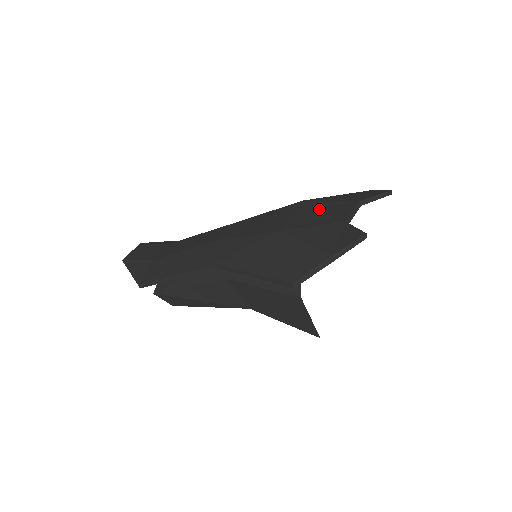
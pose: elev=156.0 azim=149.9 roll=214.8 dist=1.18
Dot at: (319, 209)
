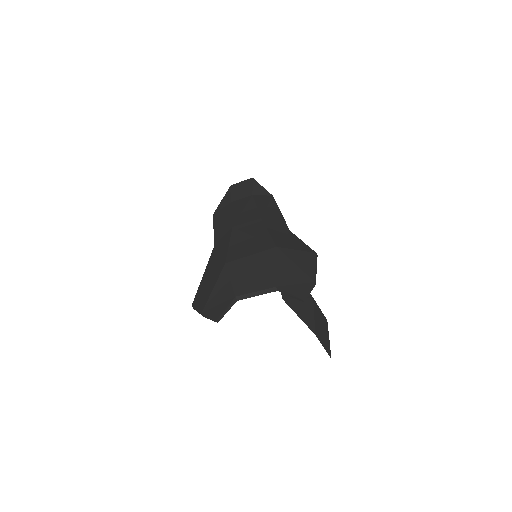
Dot at: (258, 267)
